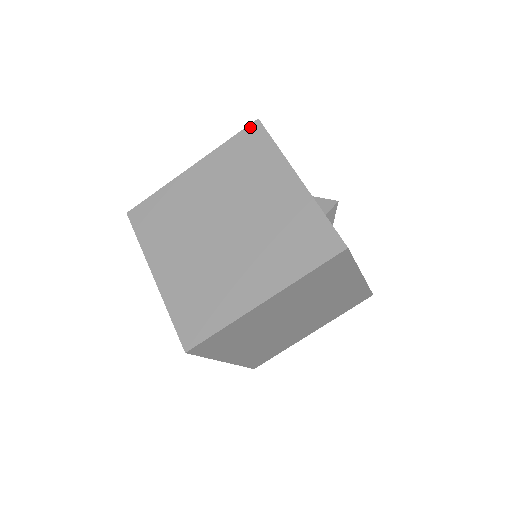
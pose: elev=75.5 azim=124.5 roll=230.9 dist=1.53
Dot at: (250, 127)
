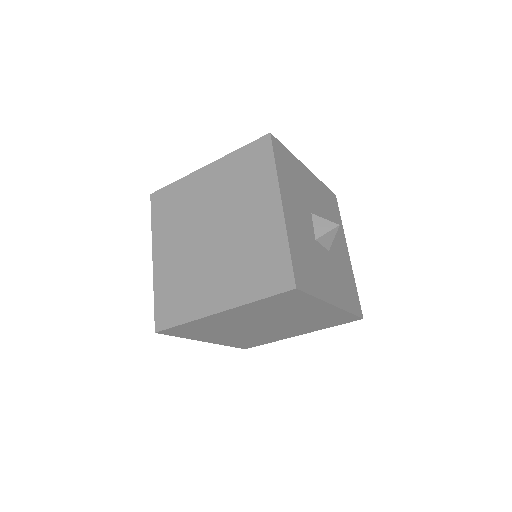
Dot at: (287, 293)
